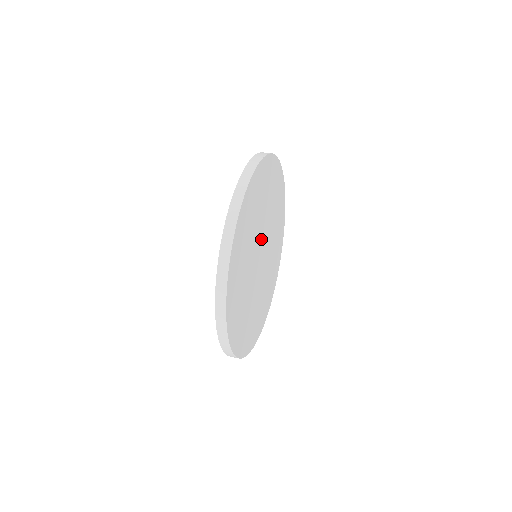
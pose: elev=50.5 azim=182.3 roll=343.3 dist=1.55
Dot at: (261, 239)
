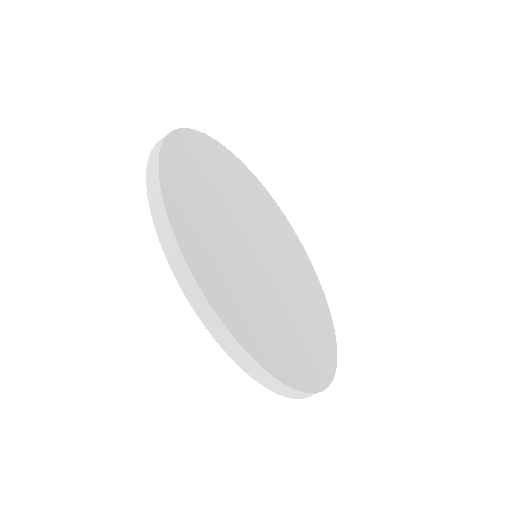
Dot at: (244, 235)
